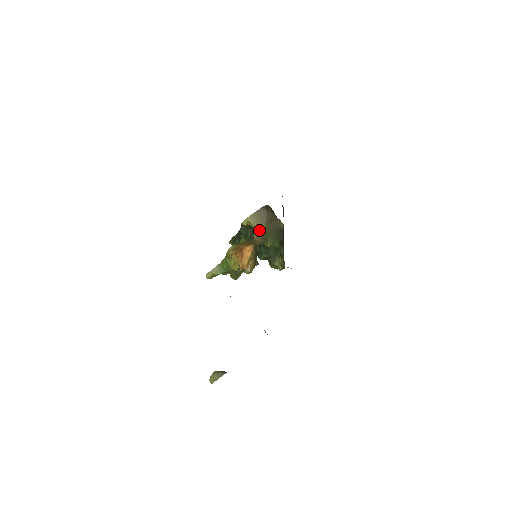
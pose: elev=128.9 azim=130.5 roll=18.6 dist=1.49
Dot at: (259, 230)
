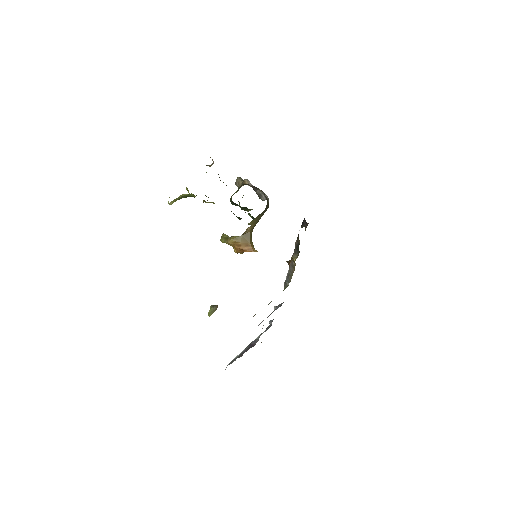
Dot at: (255, 223)
